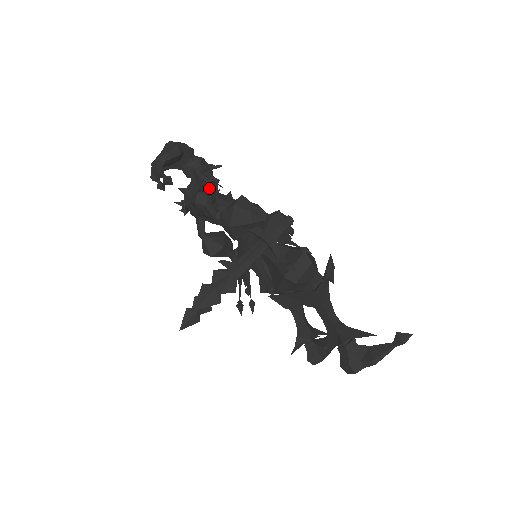
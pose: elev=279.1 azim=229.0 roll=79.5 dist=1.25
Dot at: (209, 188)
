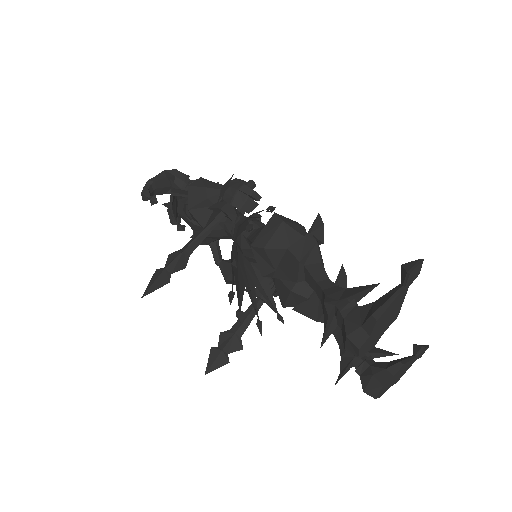
Dot at: occluded
